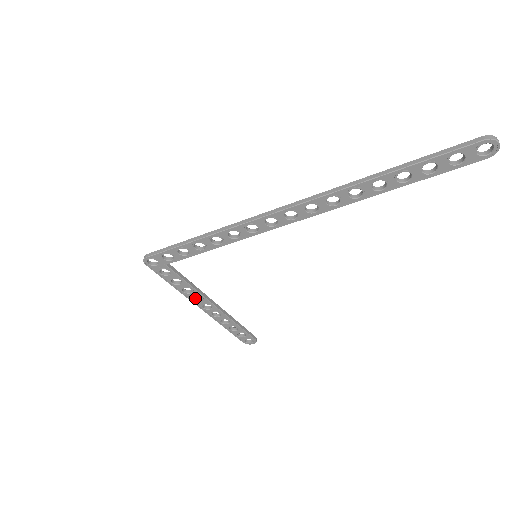
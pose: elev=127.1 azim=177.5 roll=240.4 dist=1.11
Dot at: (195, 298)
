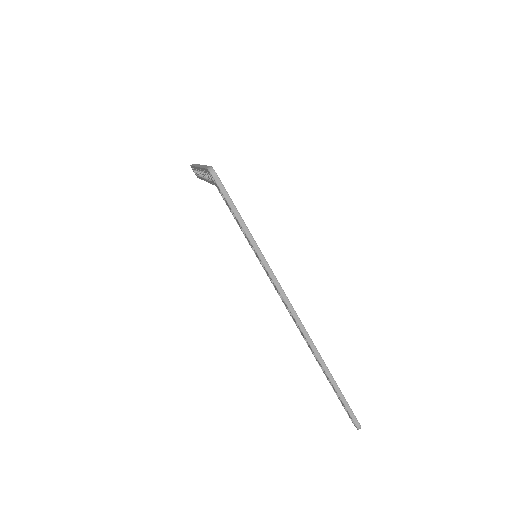
Dot at: occluded
